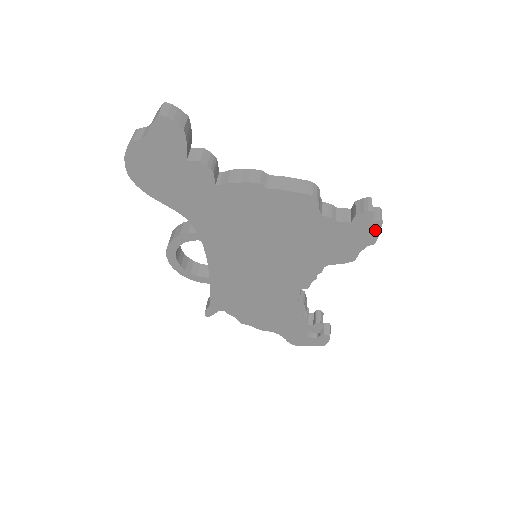
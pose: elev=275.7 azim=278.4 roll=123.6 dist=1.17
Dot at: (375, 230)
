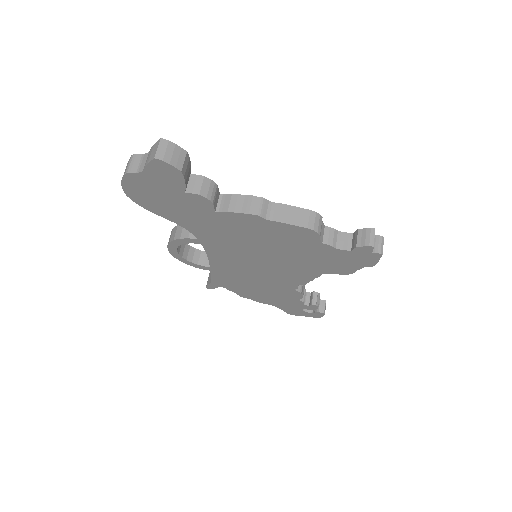
Dot at: (374, 258)
